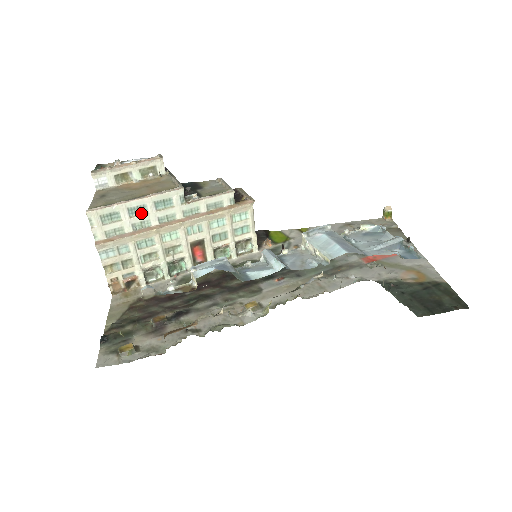
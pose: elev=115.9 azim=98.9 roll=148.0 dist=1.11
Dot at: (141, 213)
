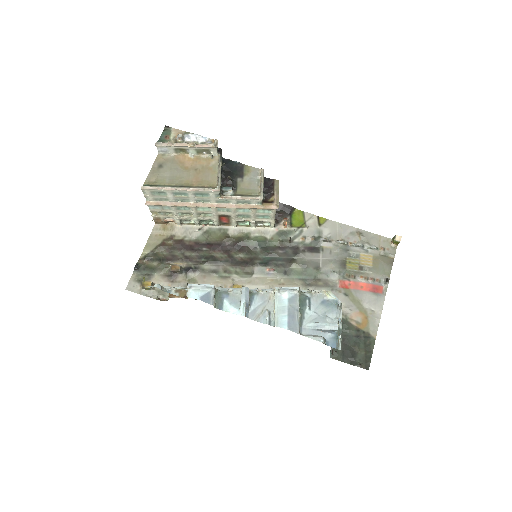
Dot at: (183, 195)
